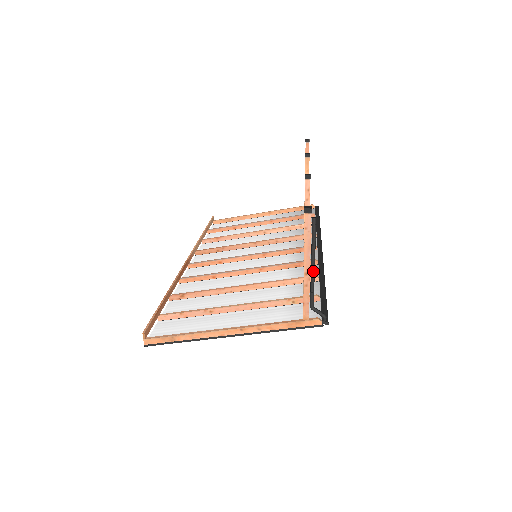
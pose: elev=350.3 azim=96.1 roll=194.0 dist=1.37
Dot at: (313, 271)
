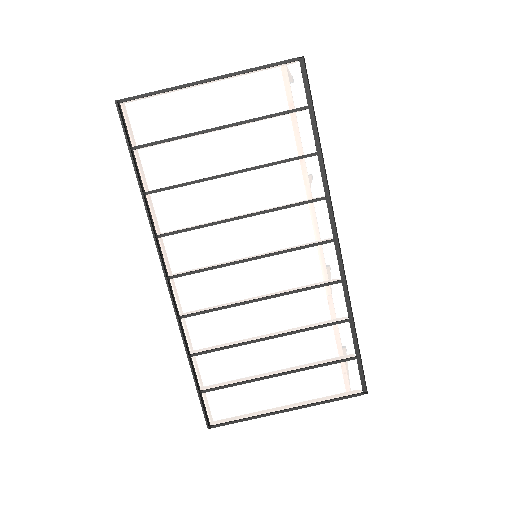
Dot at: occluded
